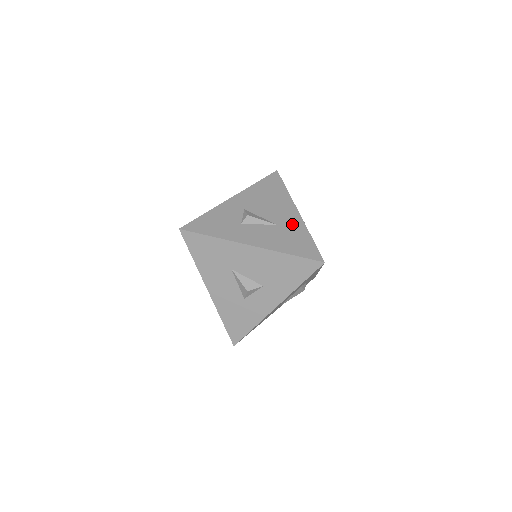
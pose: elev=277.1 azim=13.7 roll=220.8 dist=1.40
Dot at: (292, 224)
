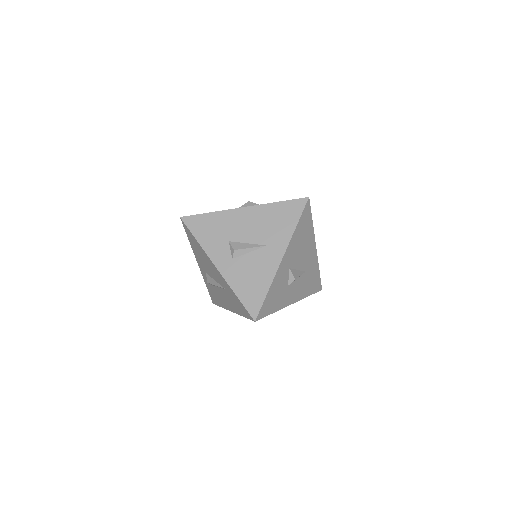
Dot at: (312, 265)
